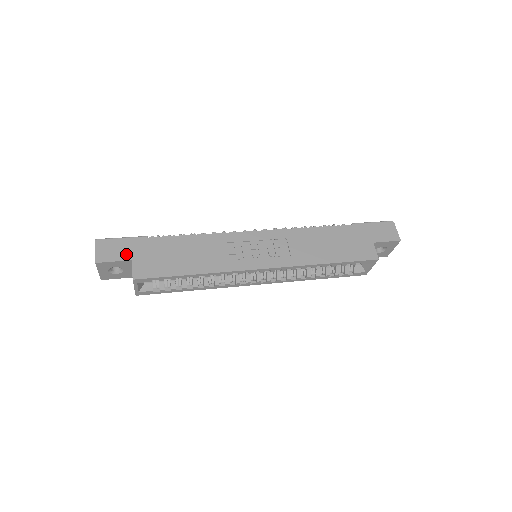
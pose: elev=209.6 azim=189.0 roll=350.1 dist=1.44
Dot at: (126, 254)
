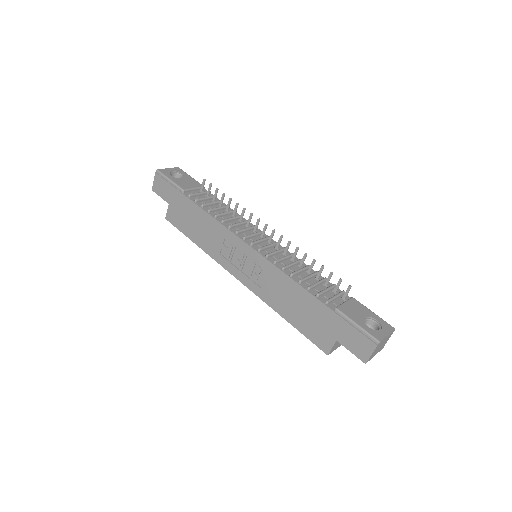
Dot at: (167, 196)
